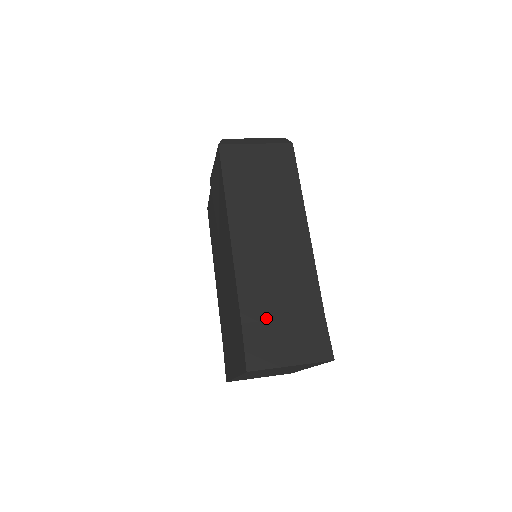
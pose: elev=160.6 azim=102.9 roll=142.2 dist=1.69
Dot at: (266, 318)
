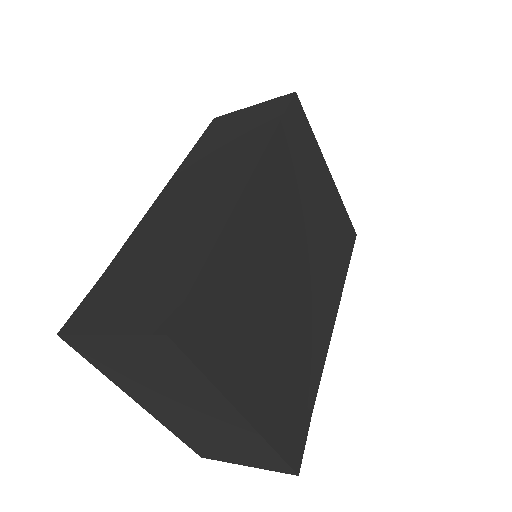
Dot at: (129, 271)
